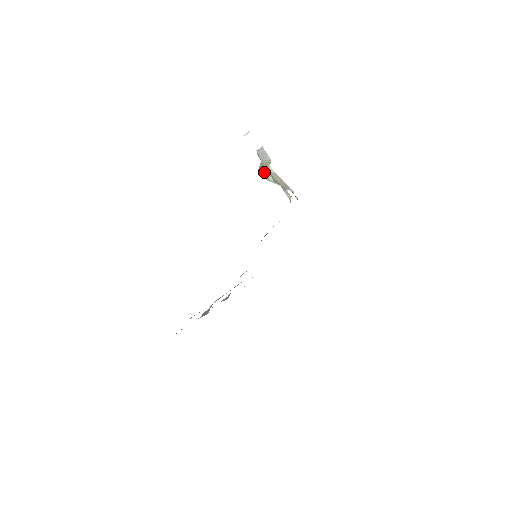
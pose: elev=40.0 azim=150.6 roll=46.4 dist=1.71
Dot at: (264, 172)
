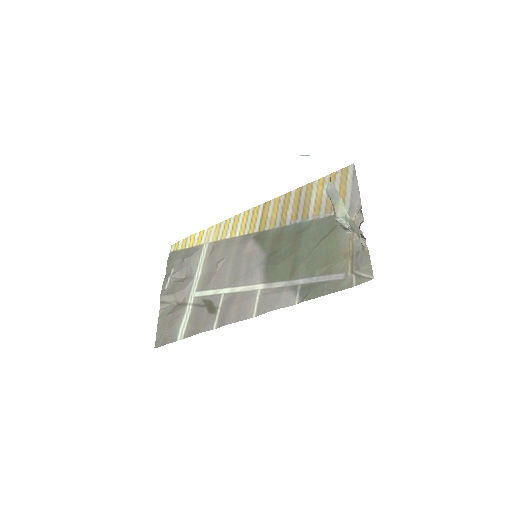
Dot at: (347, 225)
